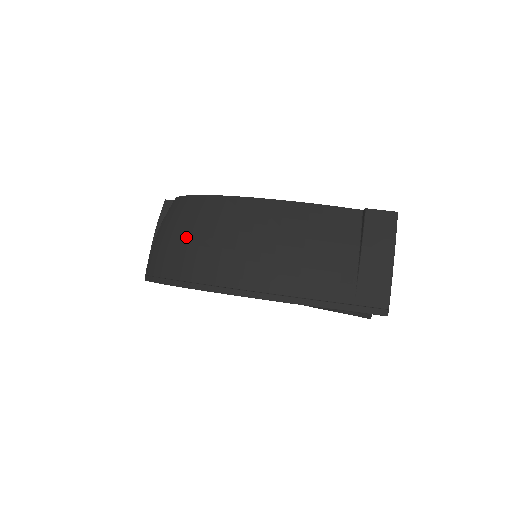
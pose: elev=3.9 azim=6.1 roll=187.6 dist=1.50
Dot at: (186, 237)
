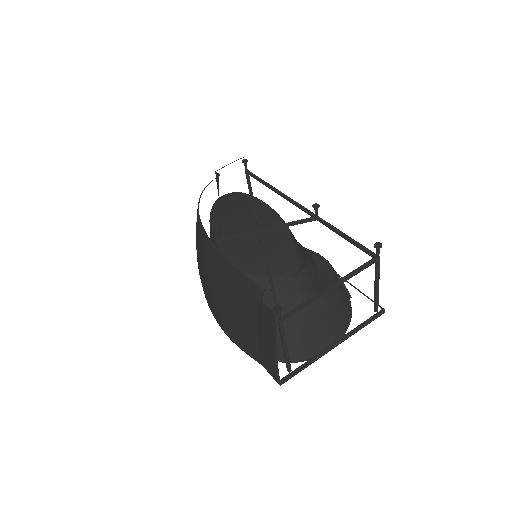
Dot at: occluded
